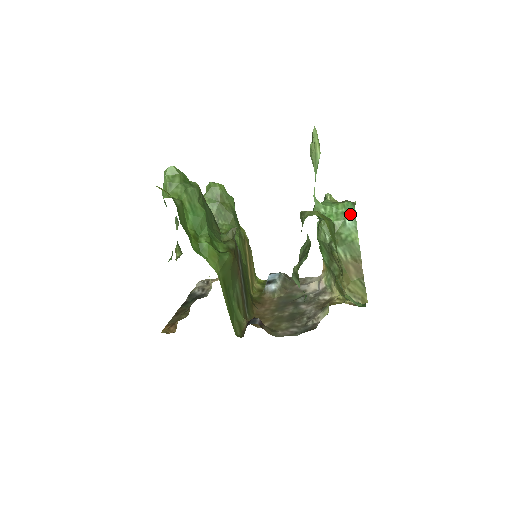
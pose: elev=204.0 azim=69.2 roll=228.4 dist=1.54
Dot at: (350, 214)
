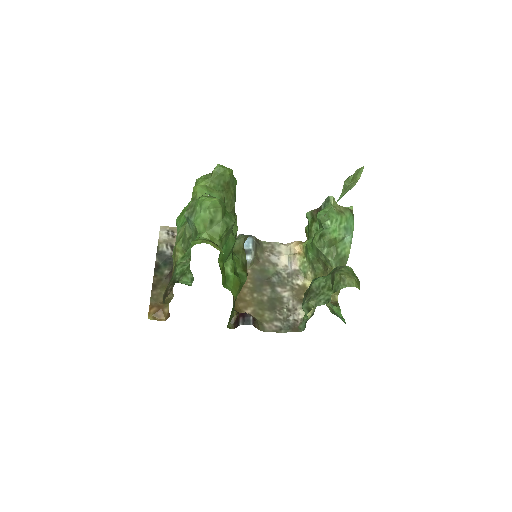
Dot at: (350, 229)
